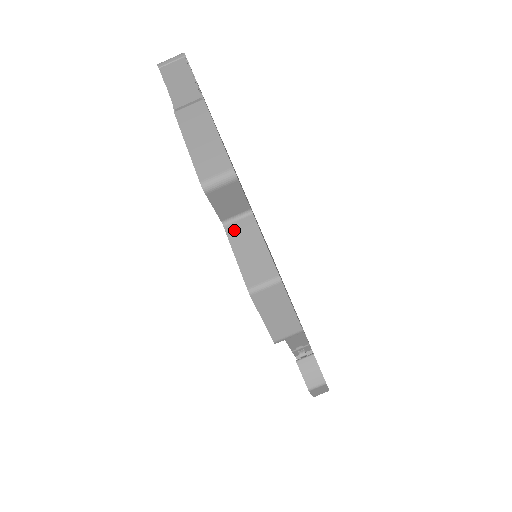
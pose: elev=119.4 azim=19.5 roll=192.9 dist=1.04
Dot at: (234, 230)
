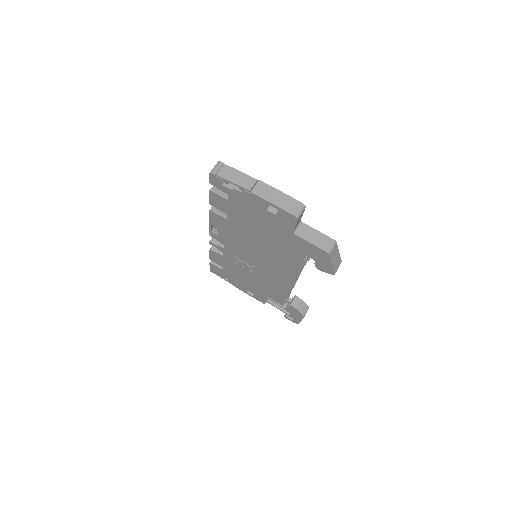
Dot at: (301, 233)
